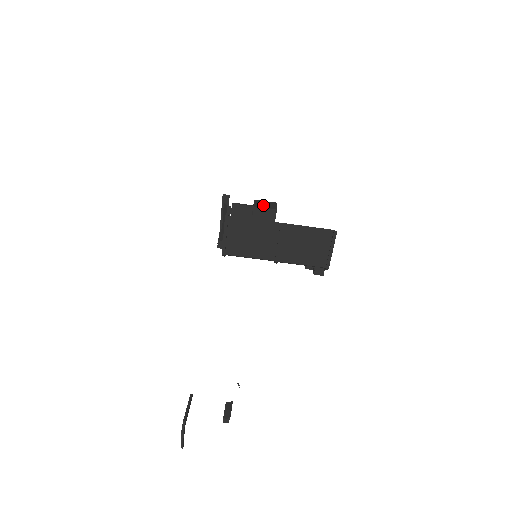
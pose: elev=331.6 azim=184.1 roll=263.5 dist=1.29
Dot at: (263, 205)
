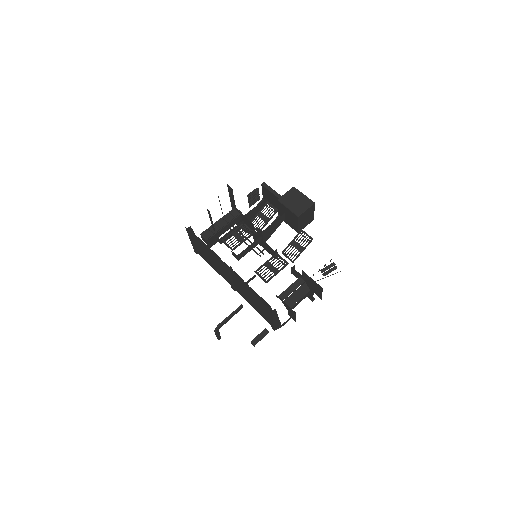
Dot at: (291, 201)
